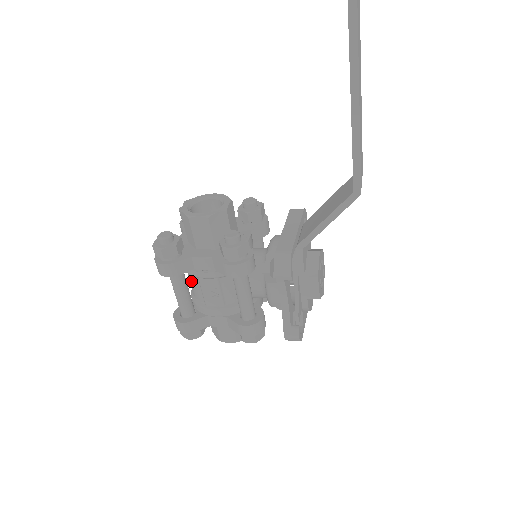
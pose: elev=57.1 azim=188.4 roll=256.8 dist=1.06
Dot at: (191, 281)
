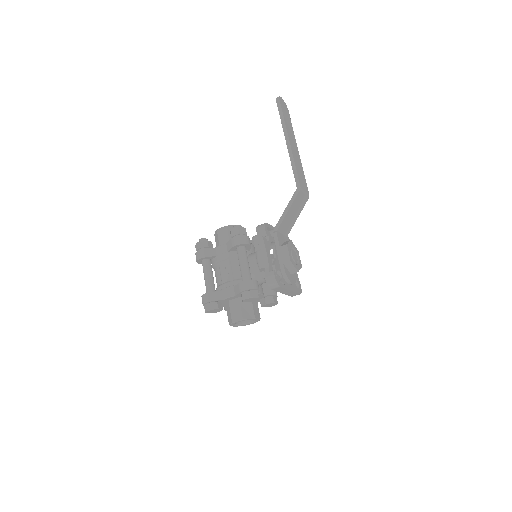
Dot at: (216, 273)
